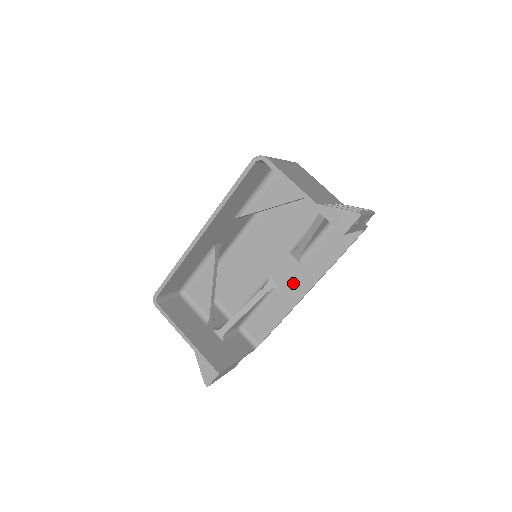
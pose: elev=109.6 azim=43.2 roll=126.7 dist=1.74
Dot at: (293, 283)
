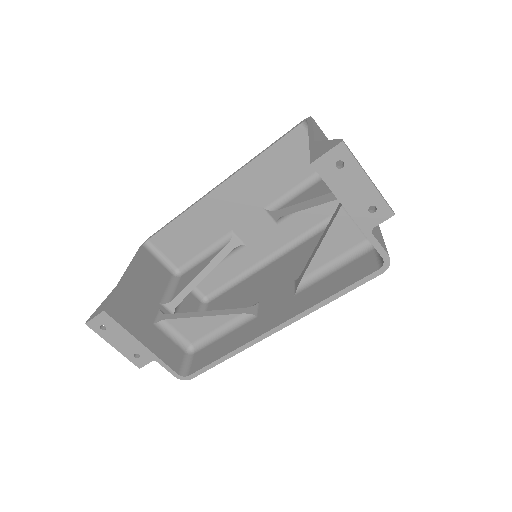
Dot at: (271, 314)
